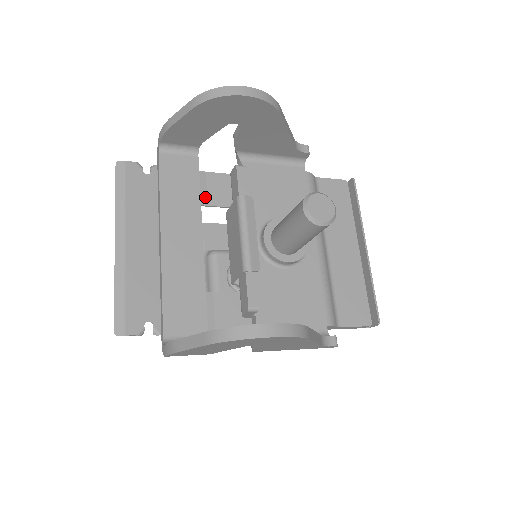
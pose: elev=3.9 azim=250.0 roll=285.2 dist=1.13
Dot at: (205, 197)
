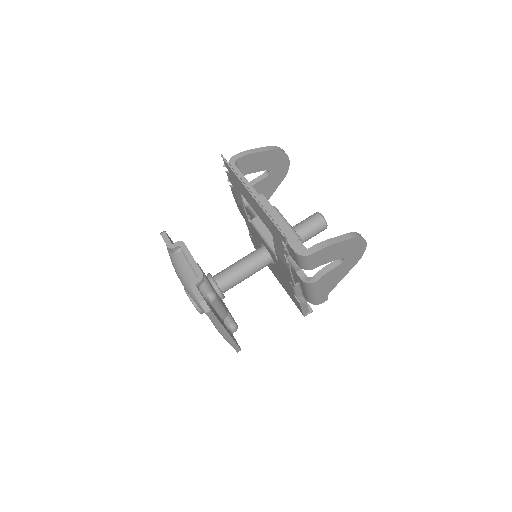
Dot at: occluded
